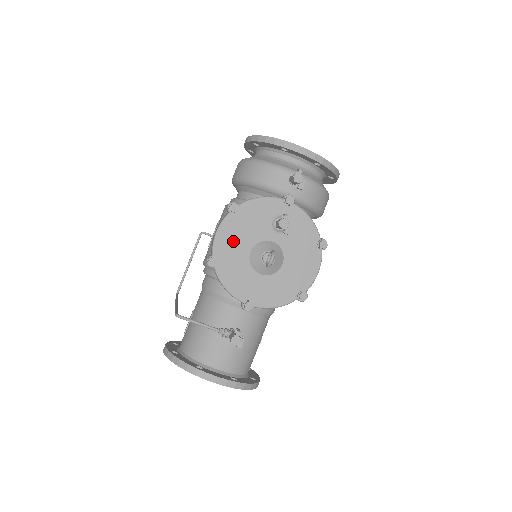
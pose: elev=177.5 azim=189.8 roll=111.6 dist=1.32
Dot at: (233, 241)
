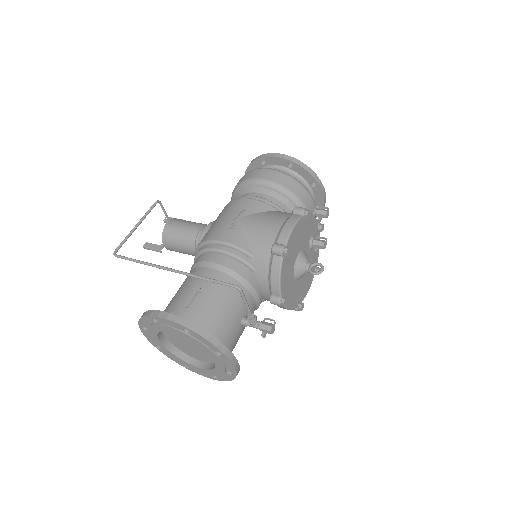
Dot at: (296, 240)
